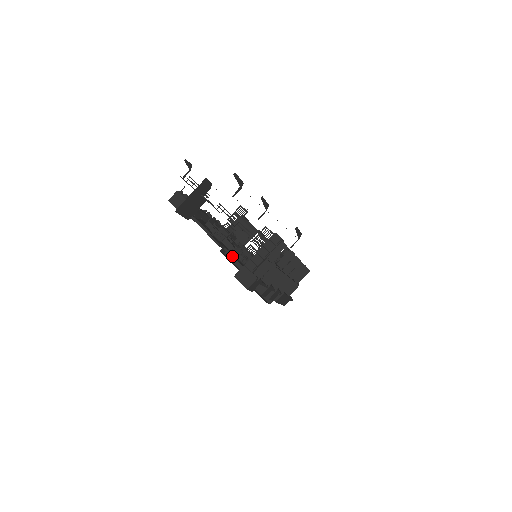
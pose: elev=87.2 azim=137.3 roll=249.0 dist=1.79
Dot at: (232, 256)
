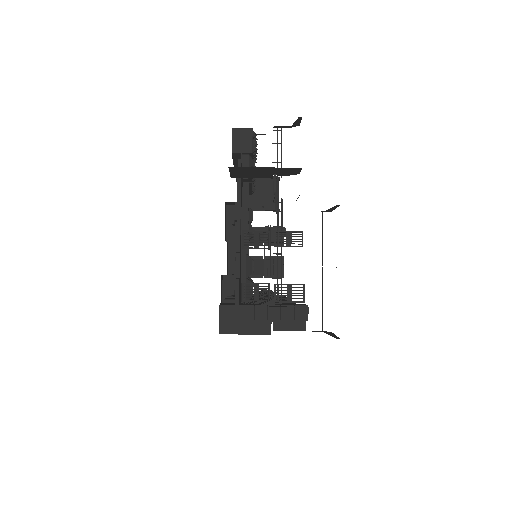
Dot at: (239, 281)
